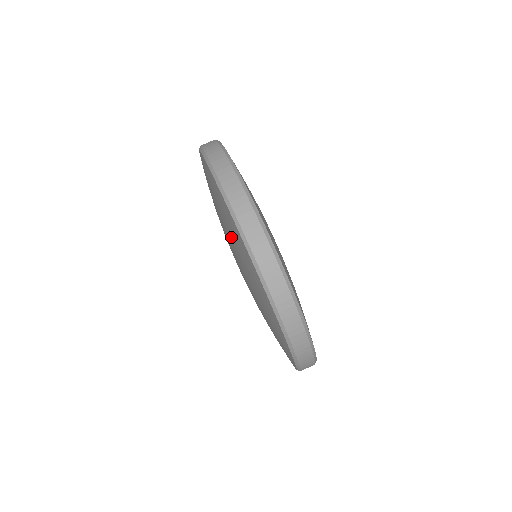
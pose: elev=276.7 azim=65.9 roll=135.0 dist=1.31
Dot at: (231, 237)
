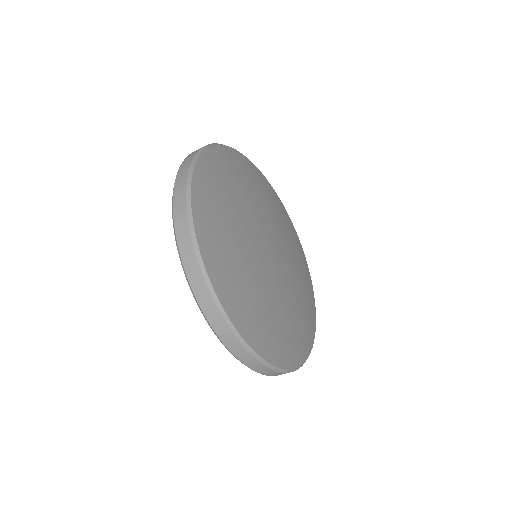
Dot at: occluded
